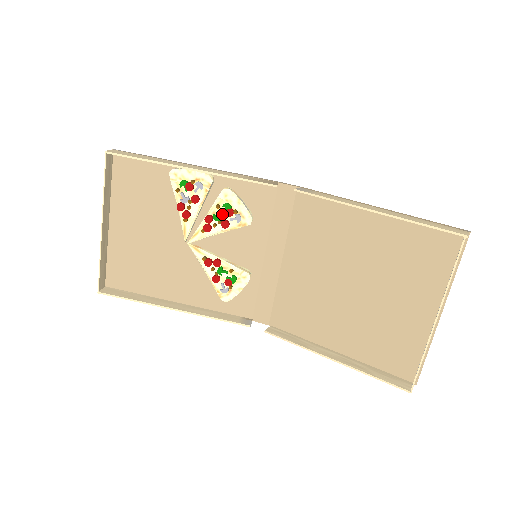
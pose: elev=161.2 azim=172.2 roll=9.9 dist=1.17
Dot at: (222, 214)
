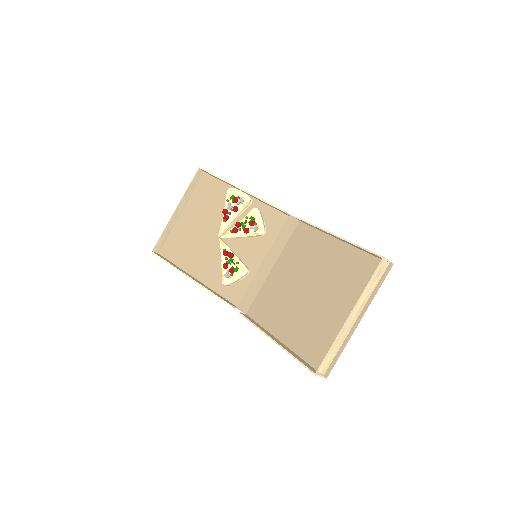
Dot at: (247, 224)
